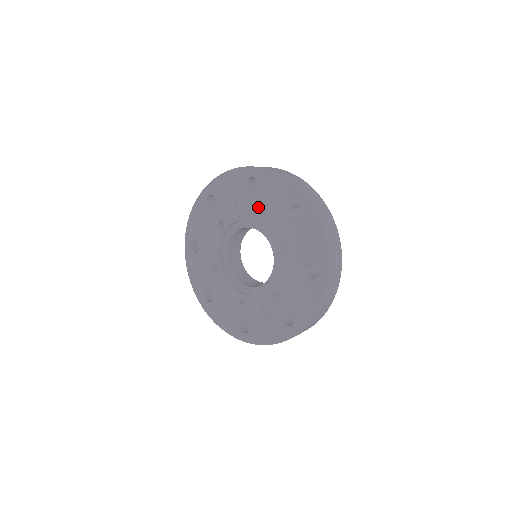
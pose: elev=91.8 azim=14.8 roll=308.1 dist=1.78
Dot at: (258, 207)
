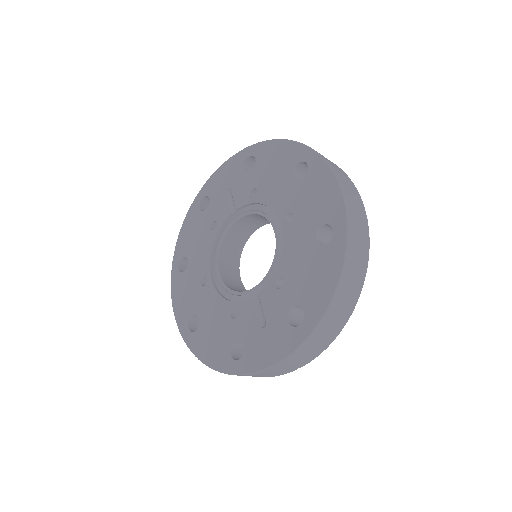
Dot at: (256, 185)
